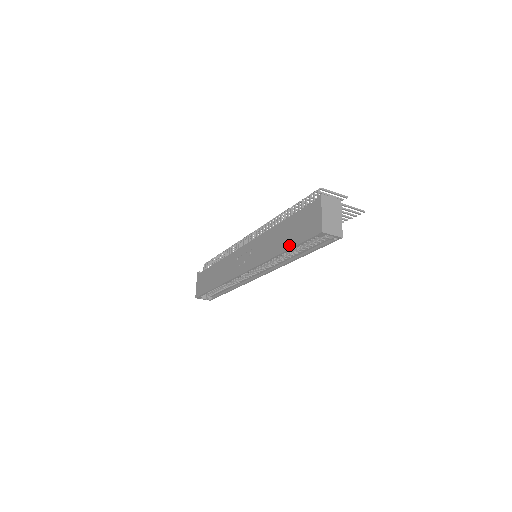
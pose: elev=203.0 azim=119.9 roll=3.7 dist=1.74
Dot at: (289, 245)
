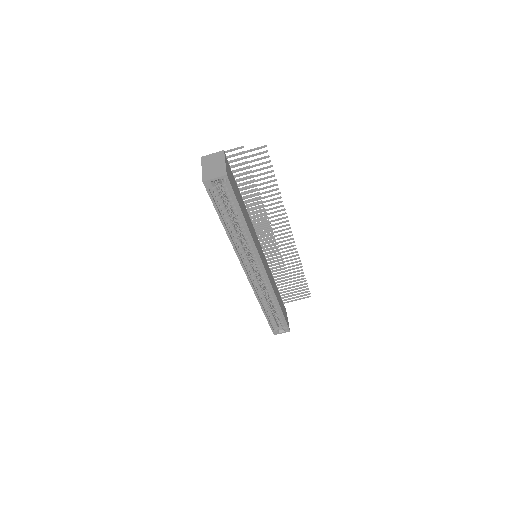
Dot at: (219, 217)
